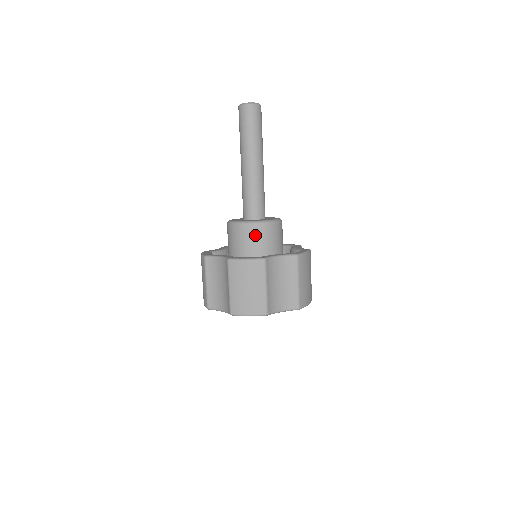
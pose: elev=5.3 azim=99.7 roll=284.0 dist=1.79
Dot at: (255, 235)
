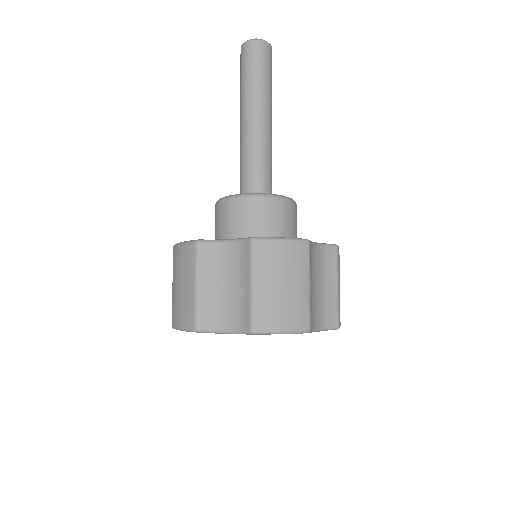
Dot at: (275, 214)
